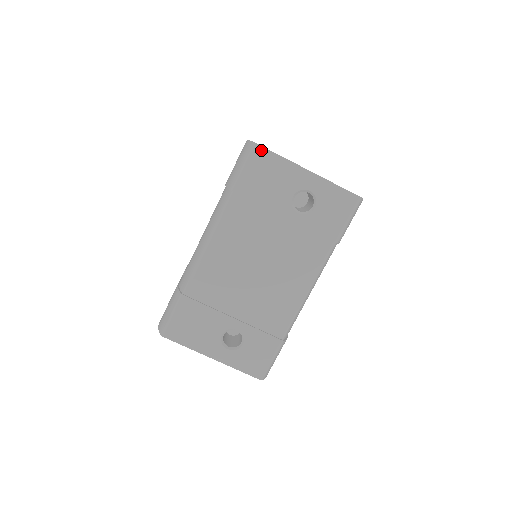
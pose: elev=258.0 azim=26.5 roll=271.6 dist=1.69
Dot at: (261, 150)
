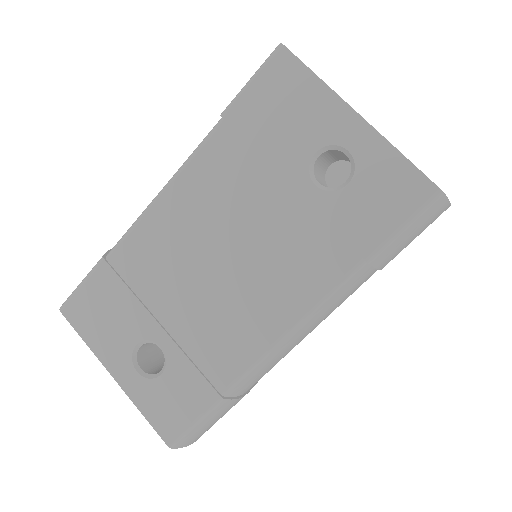
Dot at: (287, 58)
